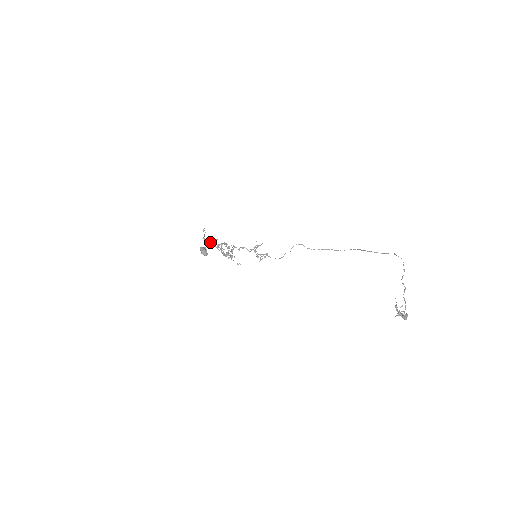
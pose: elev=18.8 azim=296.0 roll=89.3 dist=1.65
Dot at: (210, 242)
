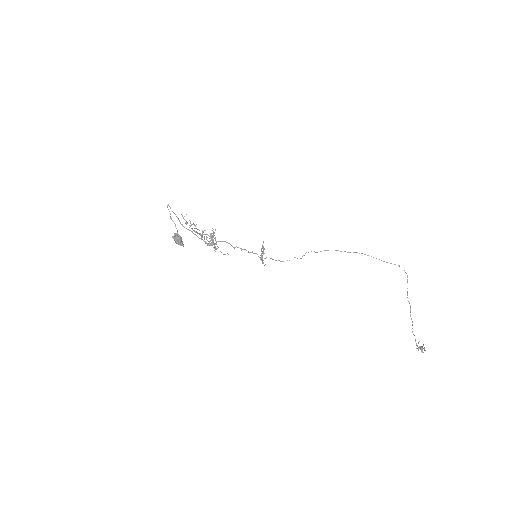
Dot at: (181, 224)
